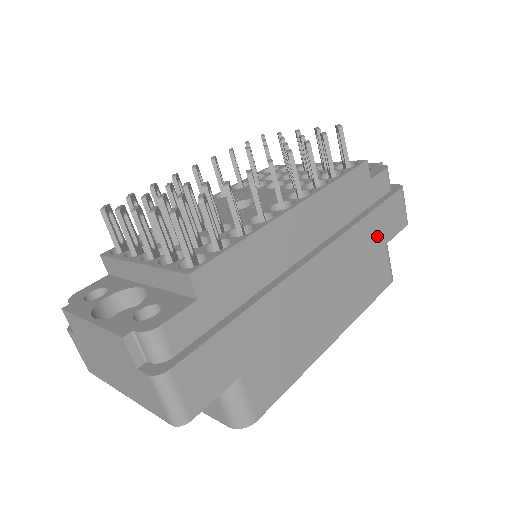
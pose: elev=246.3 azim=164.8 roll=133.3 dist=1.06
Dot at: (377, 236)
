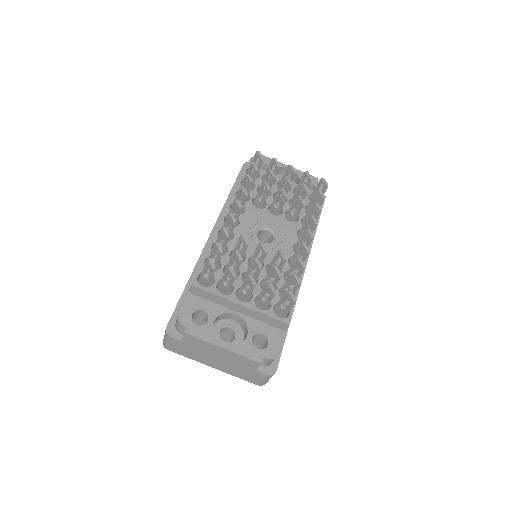
Dot at: occluded
